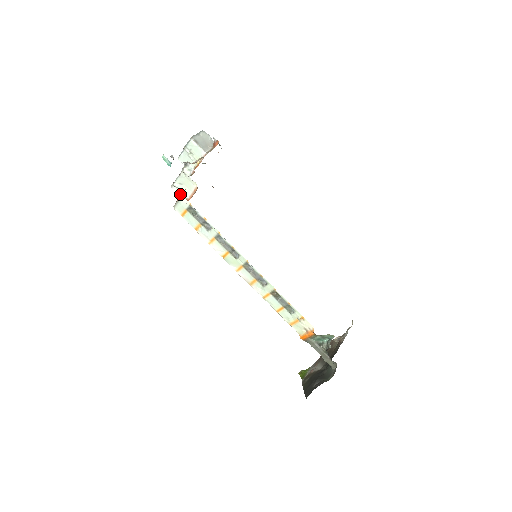
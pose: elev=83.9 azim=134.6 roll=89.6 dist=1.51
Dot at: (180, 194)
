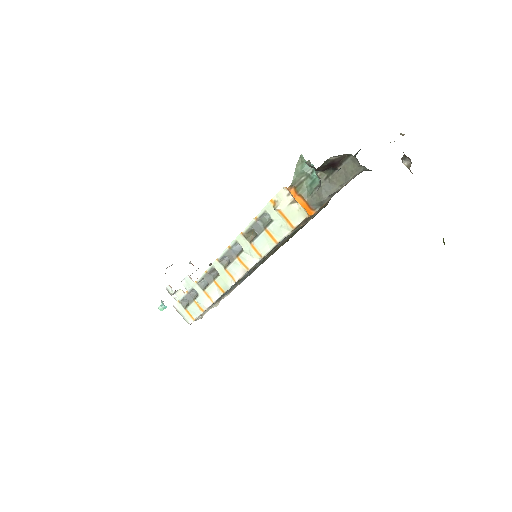
Dot at: occluded
